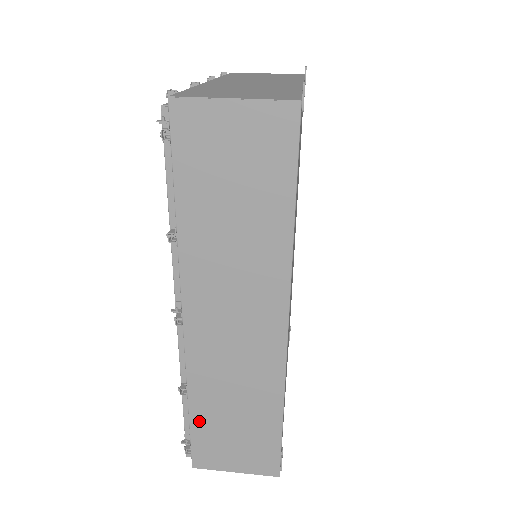
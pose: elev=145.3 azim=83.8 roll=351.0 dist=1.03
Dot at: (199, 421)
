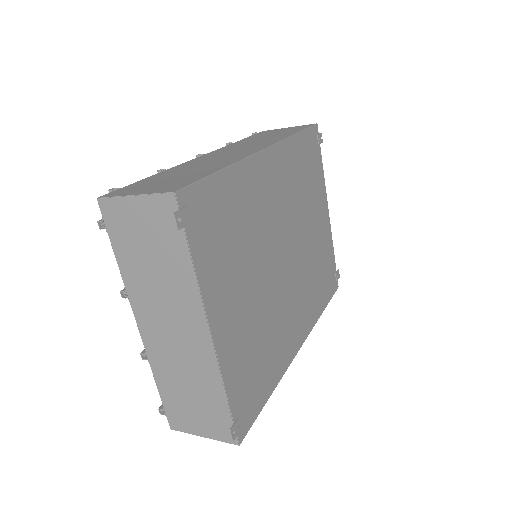
Dot at: (150, 179)
